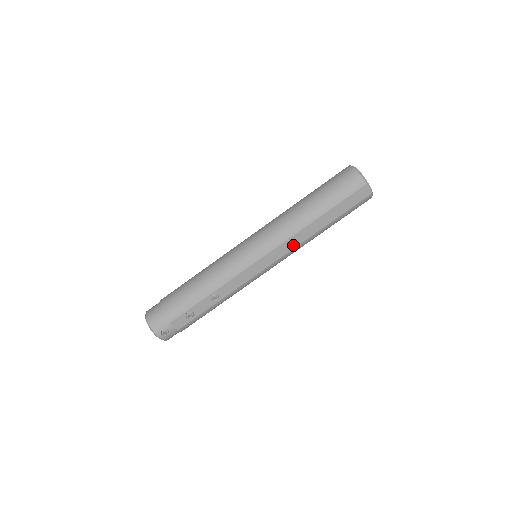
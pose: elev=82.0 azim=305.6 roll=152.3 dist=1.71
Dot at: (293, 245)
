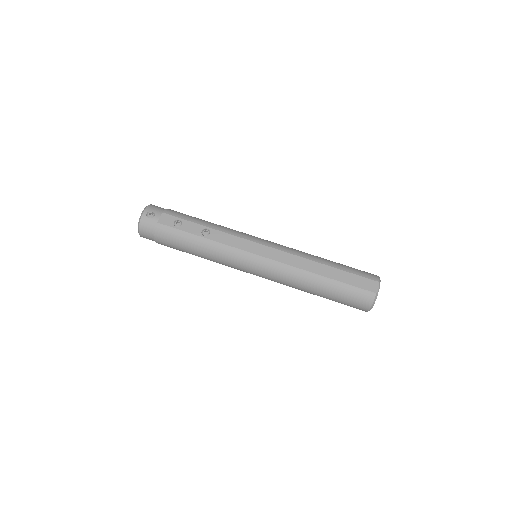
Dot at: (290, 262)
